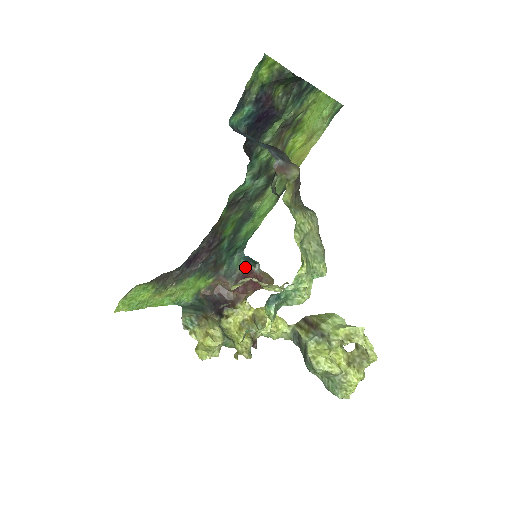
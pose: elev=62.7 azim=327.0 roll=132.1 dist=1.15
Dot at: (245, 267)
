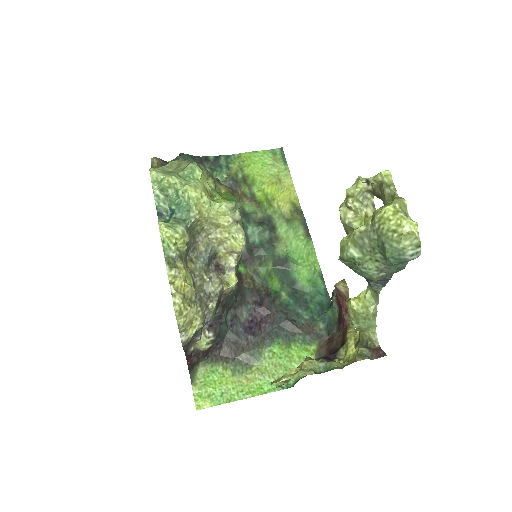
Dot at: (338, 308)
